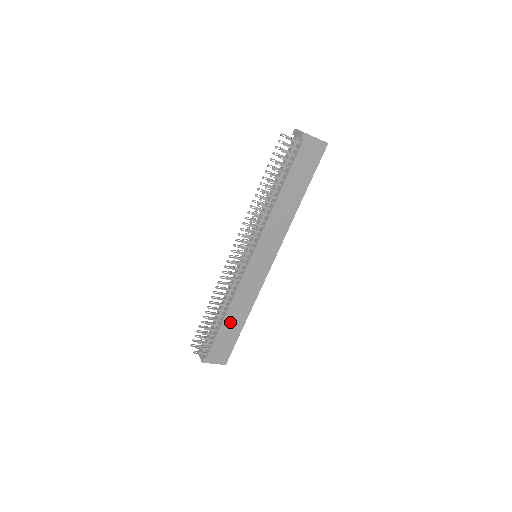
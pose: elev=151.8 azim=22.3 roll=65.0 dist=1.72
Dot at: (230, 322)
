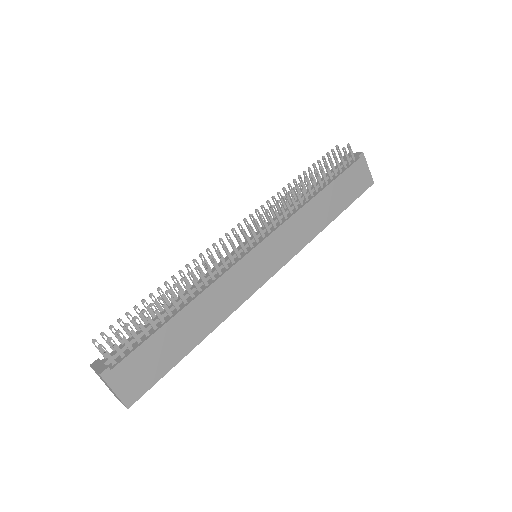
Dot at: (182, 326)
